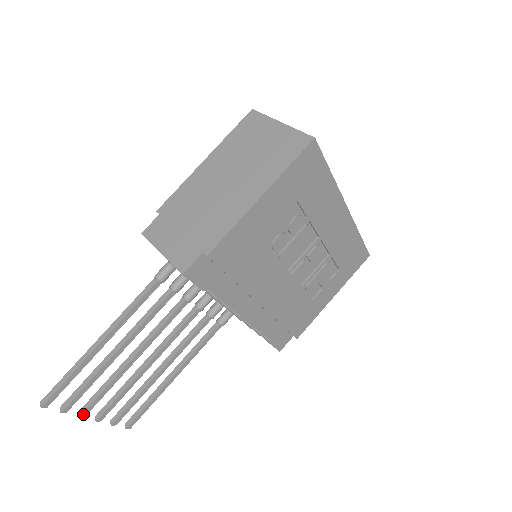
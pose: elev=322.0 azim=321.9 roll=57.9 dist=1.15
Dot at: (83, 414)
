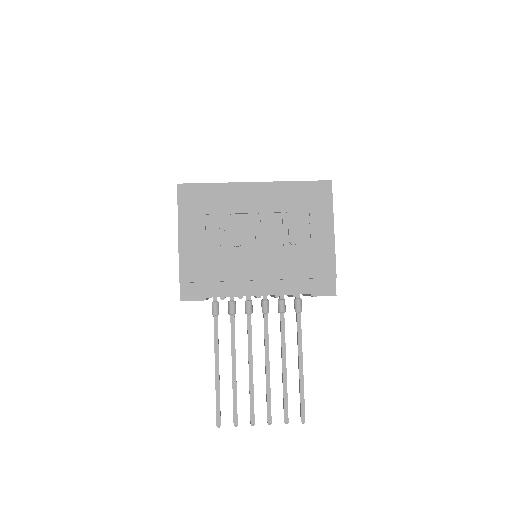
Dot at: (251, 422)
